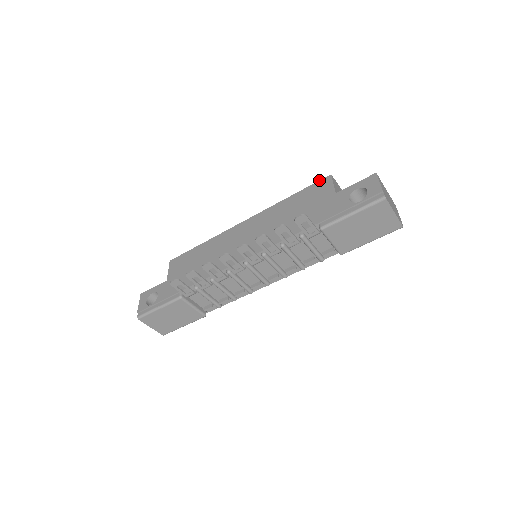
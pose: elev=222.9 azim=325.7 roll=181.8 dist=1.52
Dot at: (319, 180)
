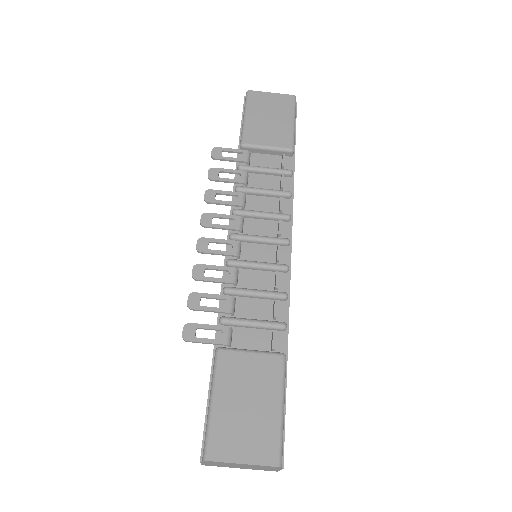
Dot at: occluded
